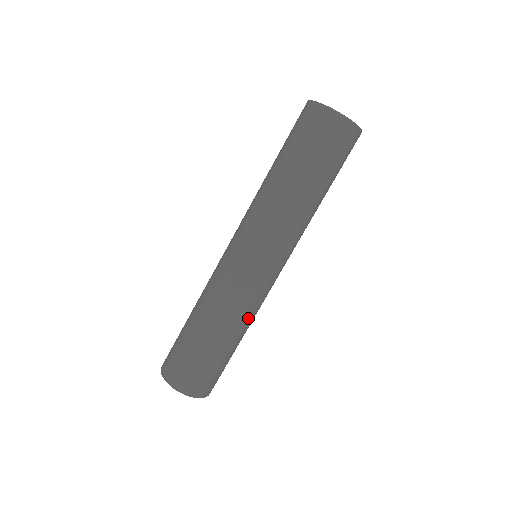
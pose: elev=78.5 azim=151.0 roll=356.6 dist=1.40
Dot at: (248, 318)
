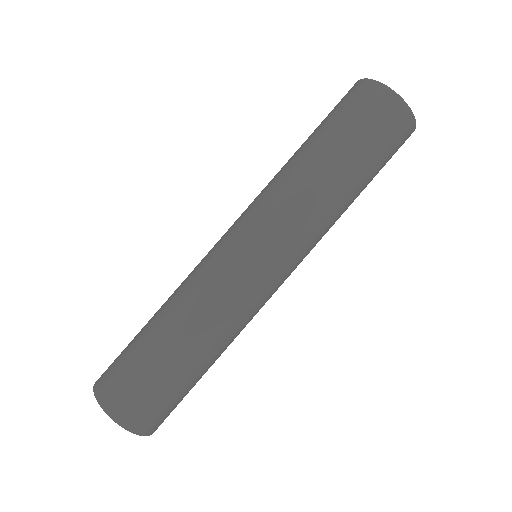
Dot at: (217, 323)
